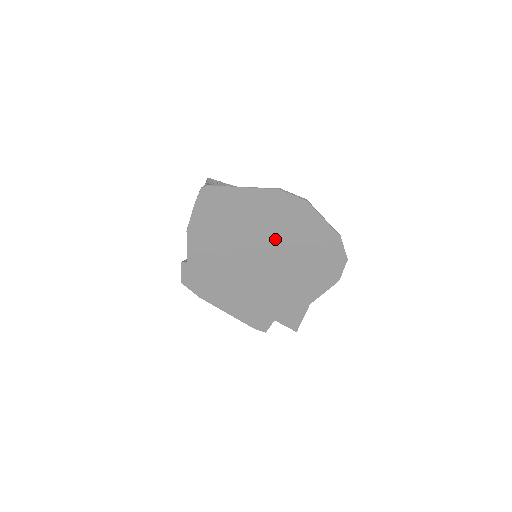
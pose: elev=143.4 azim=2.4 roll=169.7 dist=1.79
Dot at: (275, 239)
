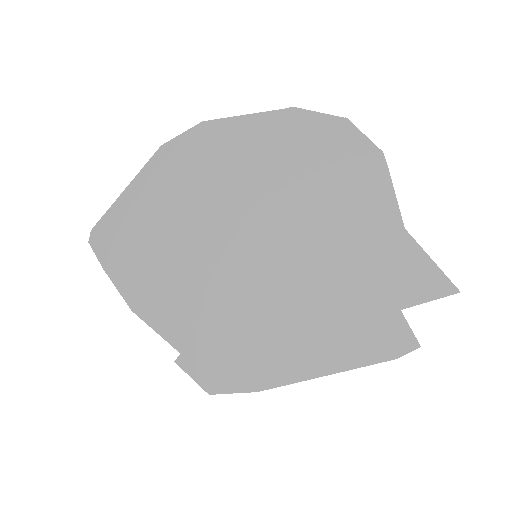
Dot at: (232, 201)
